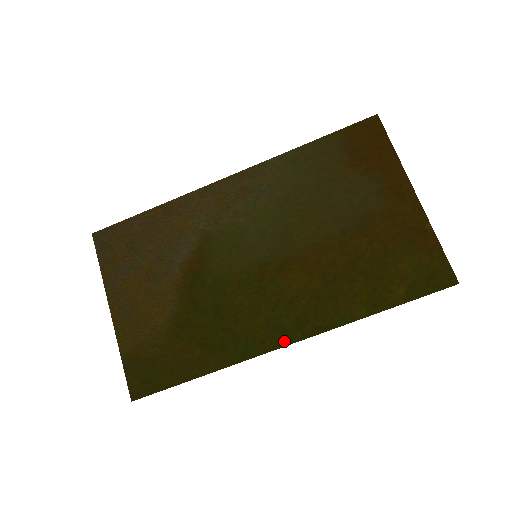
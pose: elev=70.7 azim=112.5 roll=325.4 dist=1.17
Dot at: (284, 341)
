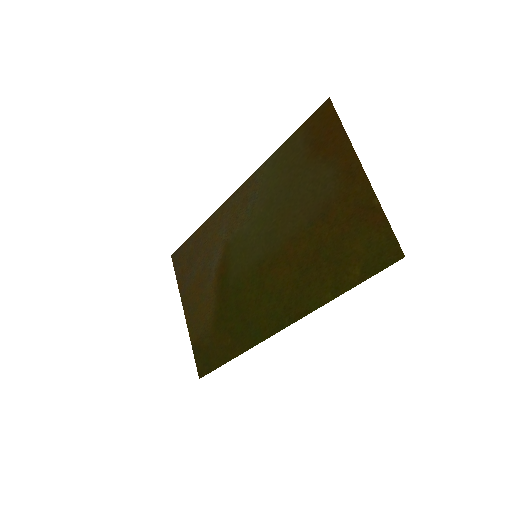
Dot at: (278, 327)
